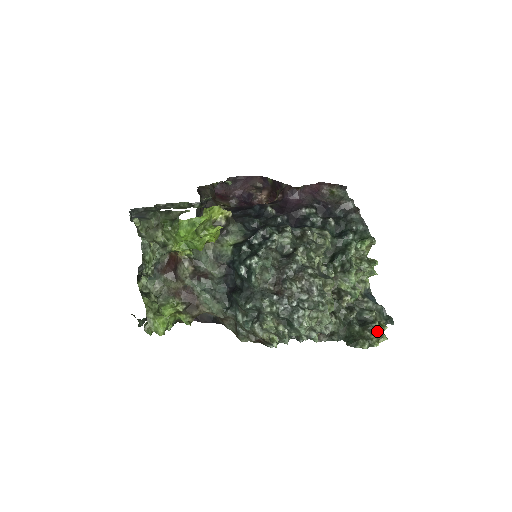
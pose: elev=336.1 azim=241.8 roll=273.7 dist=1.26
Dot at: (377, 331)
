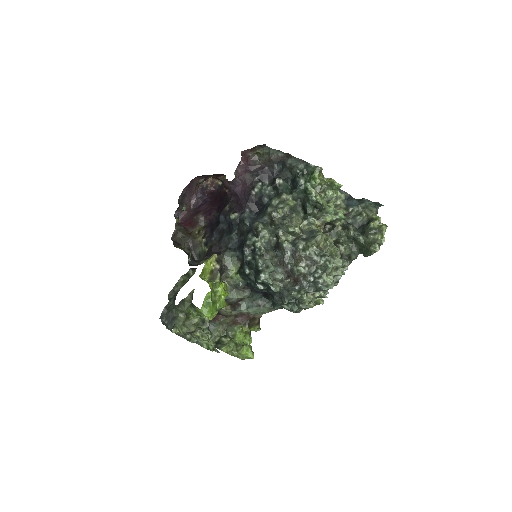
Dot at: (376, 228)
